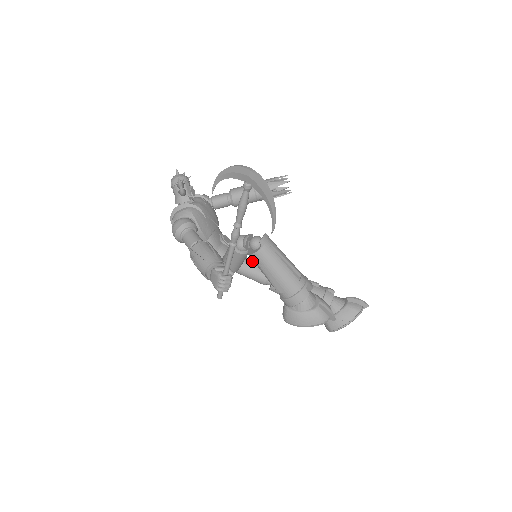
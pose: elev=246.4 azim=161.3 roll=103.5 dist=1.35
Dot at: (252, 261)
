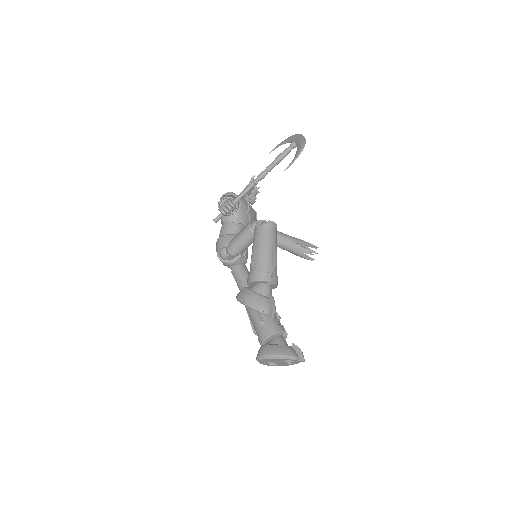
Dot at: occluded
